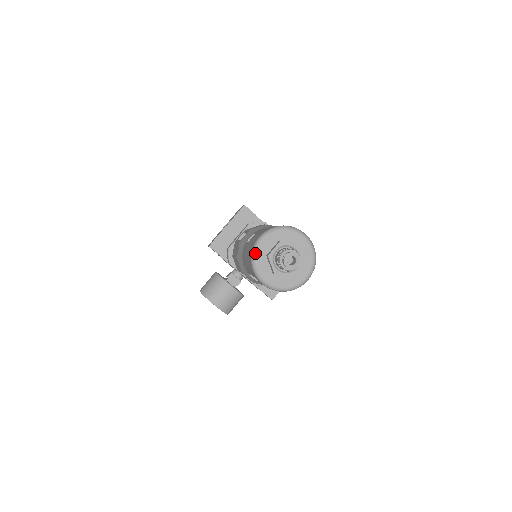
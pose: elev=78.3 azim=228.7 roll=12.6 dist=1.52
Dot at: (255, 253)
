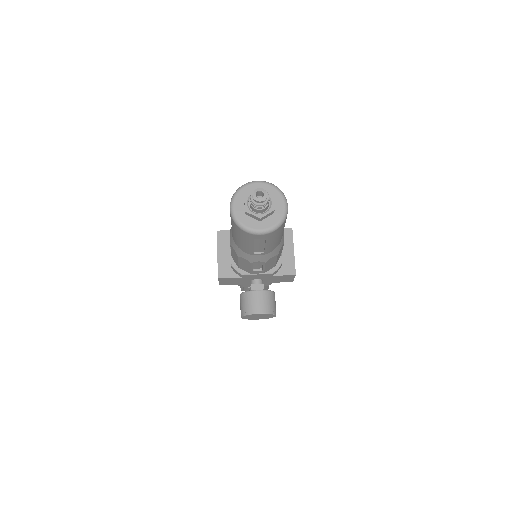
Dot at: (236, 219)
